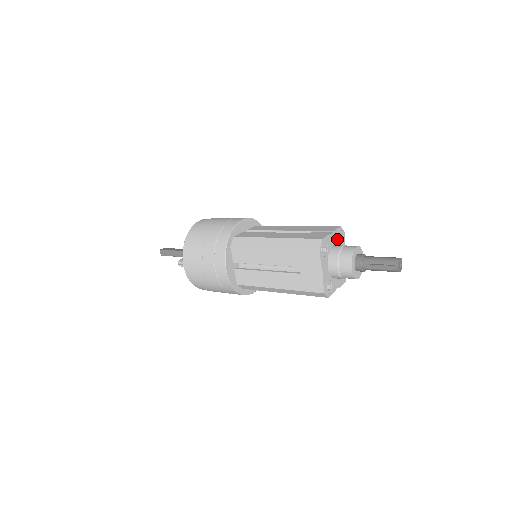
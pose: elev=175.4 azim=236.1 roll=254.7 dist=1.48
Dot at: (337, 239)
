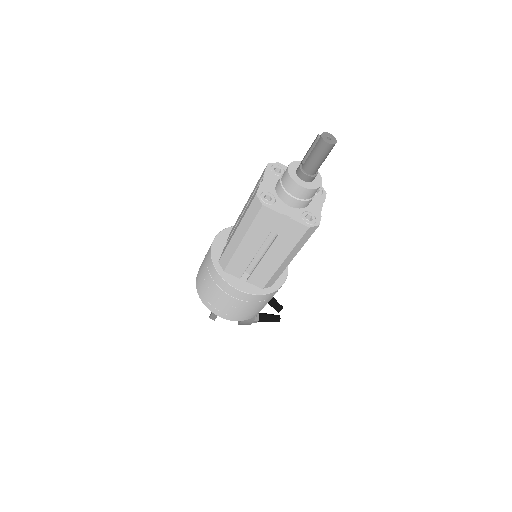
Dot at: occluded
